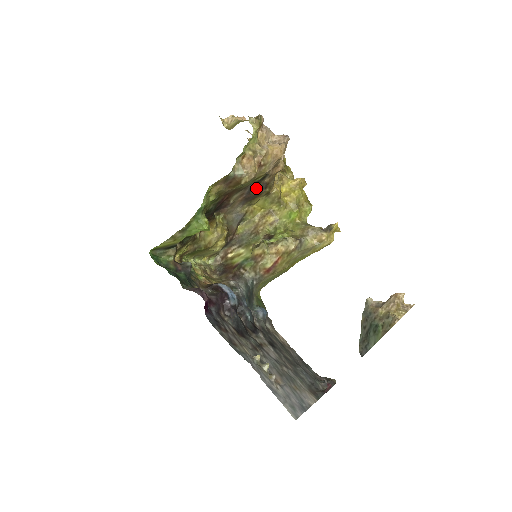
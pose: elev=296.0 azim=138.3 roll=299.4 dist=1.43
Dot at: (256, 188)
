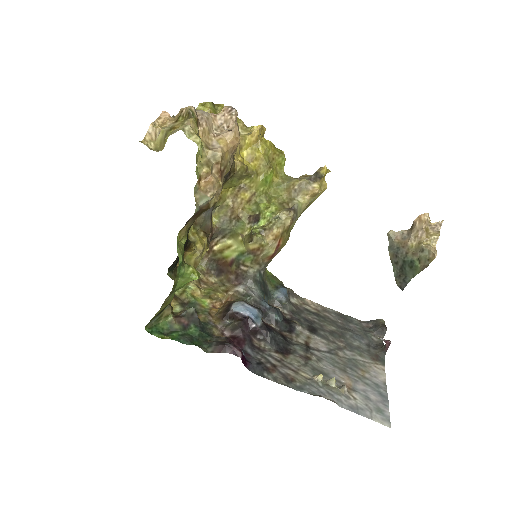
Dot at: occluded
